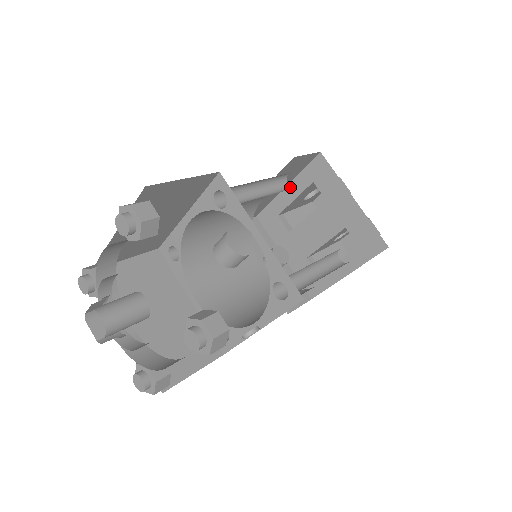
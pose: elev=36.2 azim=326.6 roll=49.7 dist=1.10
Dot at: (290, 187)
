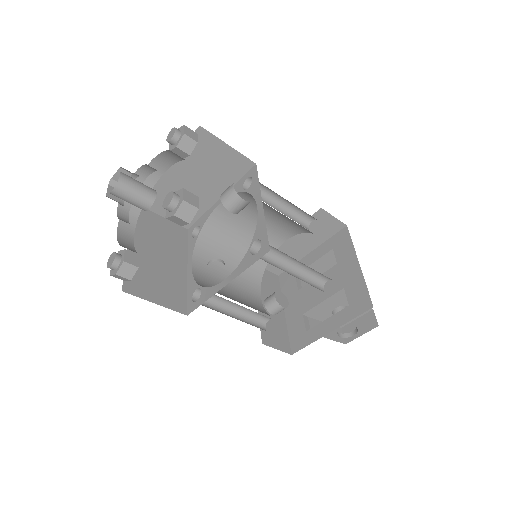
Dot at: occluded
